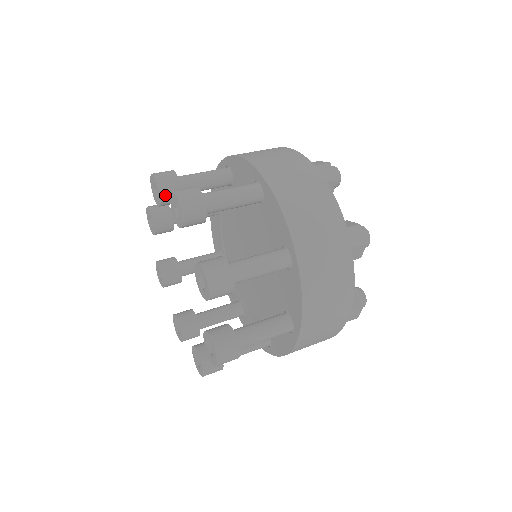
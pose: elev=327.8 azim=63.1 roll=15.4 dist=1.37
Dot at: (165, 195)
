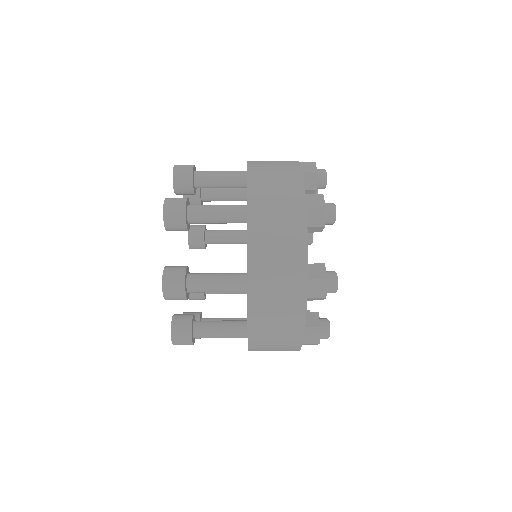
Dot at: occluded
